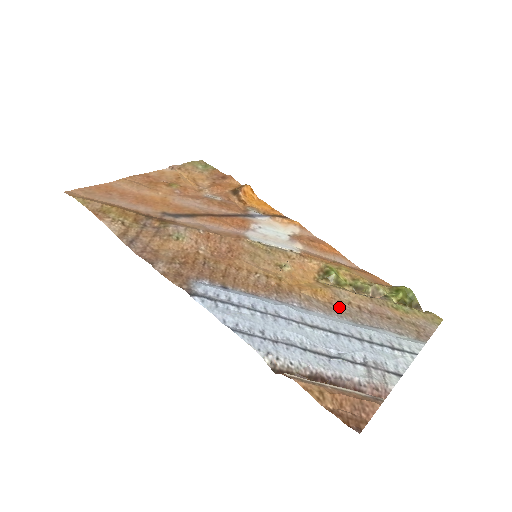
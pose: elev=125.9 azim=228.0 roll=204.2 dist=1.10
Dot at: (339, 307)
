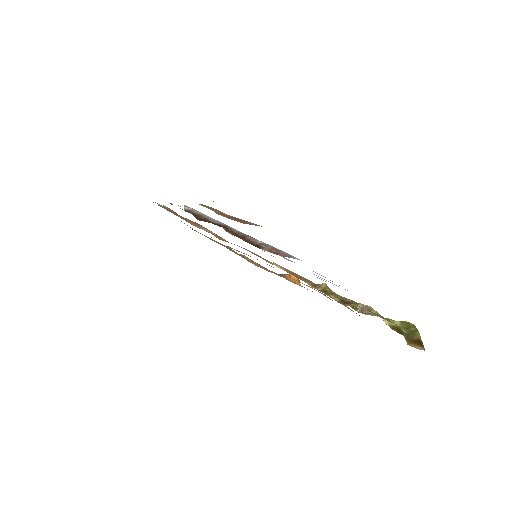
Dot at: occluded
